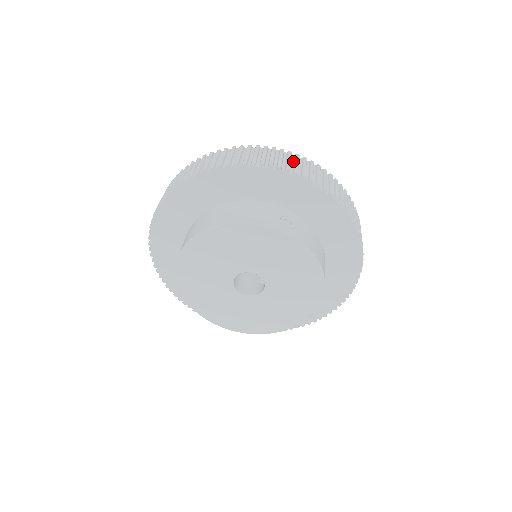
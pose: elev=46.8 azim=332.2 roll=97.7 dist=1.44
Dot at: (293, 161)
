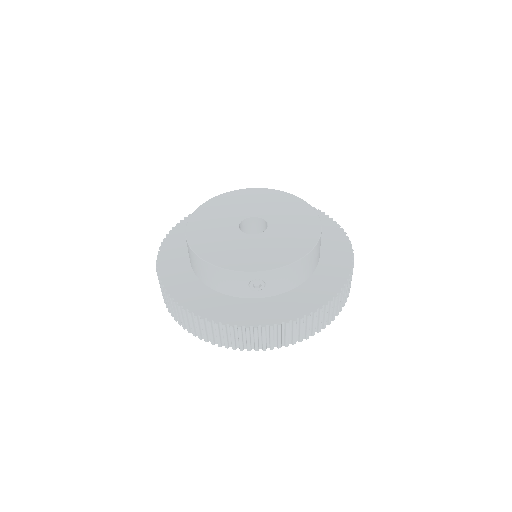
Dot at: occluded
